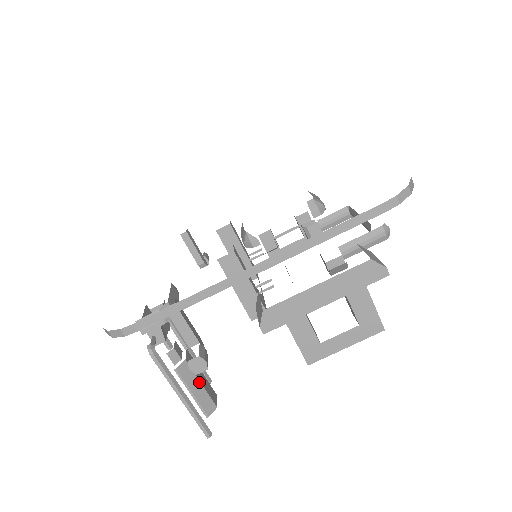
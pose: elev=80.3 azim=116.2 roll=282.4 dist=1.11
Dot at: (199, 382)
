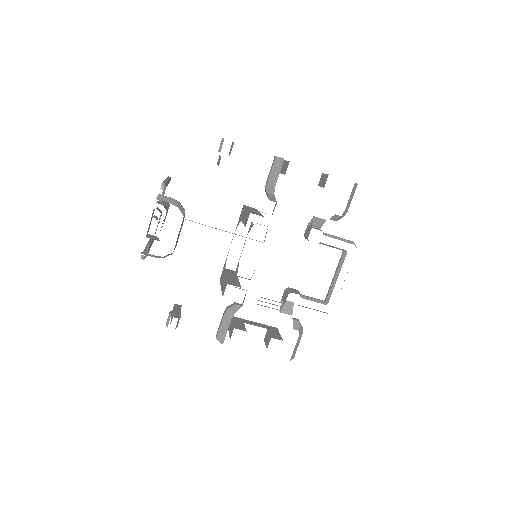
Dot at: occluded
